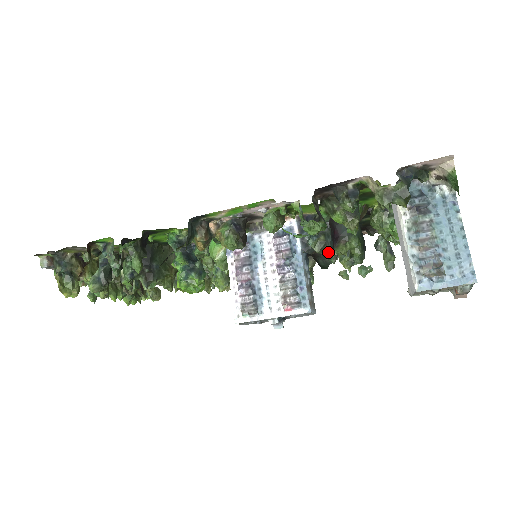
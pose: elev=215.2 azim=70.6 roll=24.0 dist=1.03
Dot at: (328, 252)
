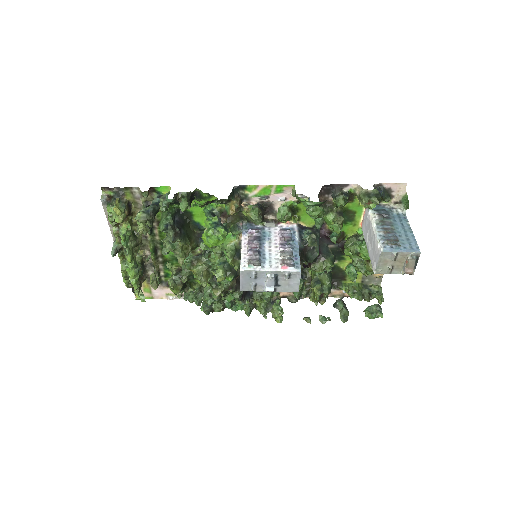
Dot at: (316, 247)
